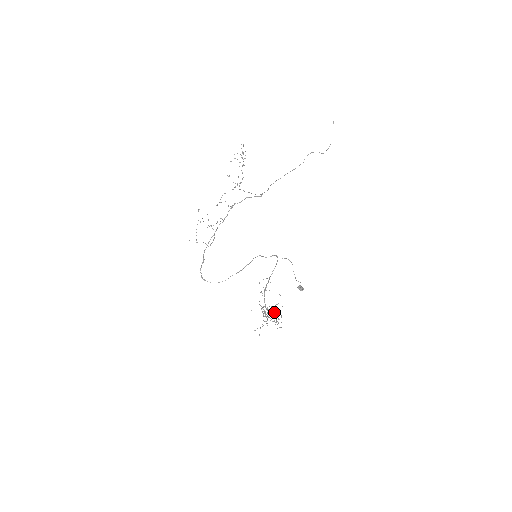
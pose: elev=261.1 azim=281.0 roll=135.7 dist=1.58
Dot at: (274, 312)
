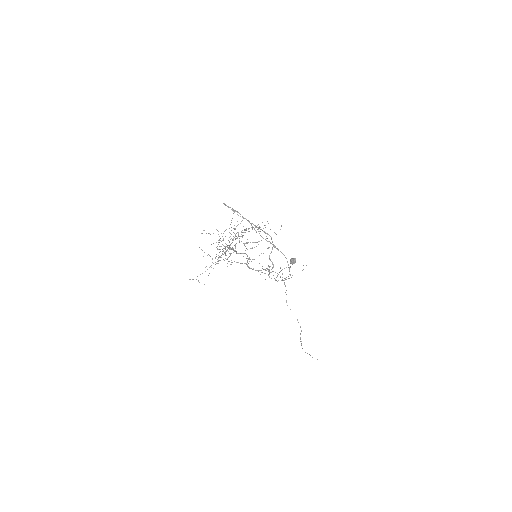
Dot at: occluded
